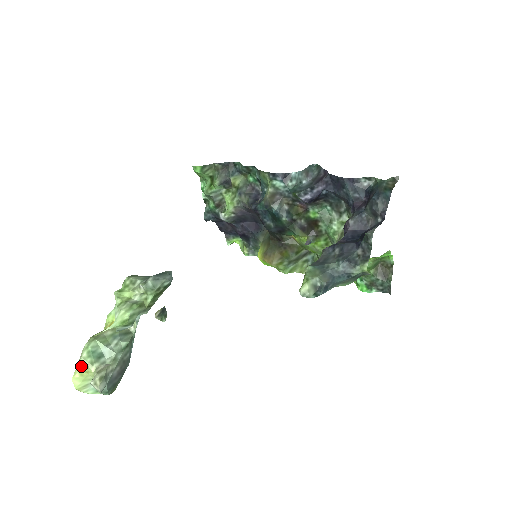
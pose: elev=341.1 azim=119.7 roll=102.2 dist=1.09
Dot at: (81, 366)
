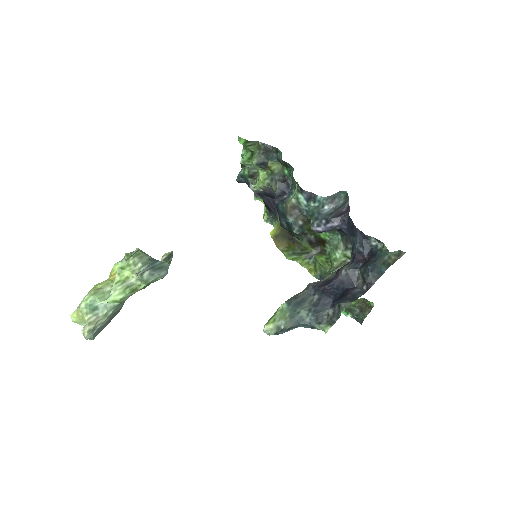
Dot at: (79, 311)
